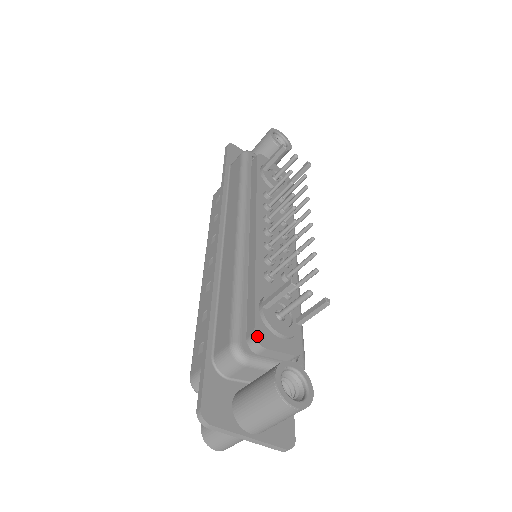
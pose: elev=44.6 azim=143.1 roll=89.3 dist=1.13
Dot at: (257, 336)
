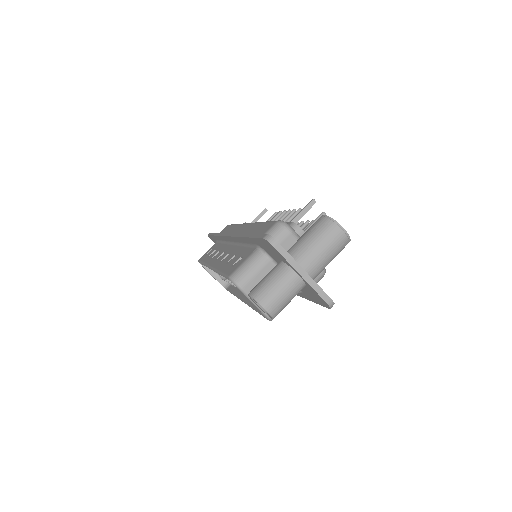
Dot at: (294, 224)
